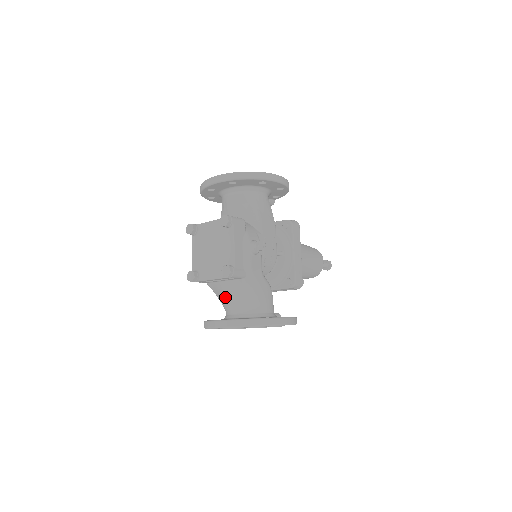
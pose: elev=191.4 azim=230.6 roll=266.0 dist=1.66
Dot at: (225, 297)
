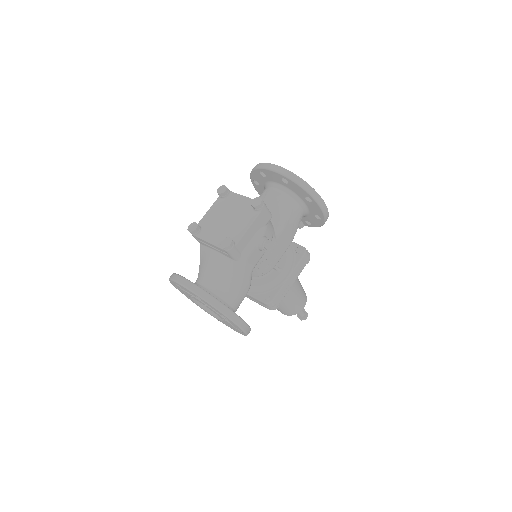
Dot at: (207, 266)
